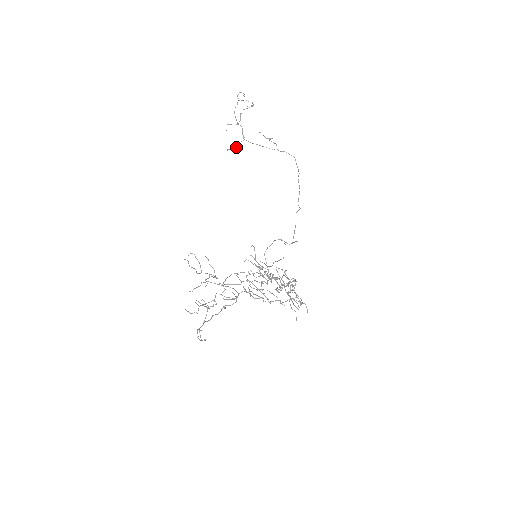
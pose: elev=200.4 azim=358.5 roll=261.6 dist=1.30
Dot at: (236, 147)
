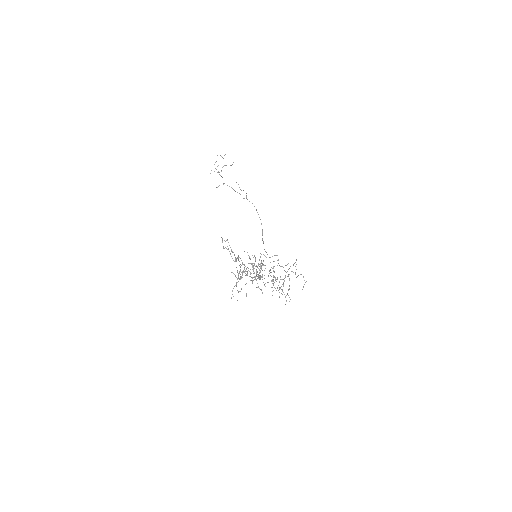
Dot at: occluded
